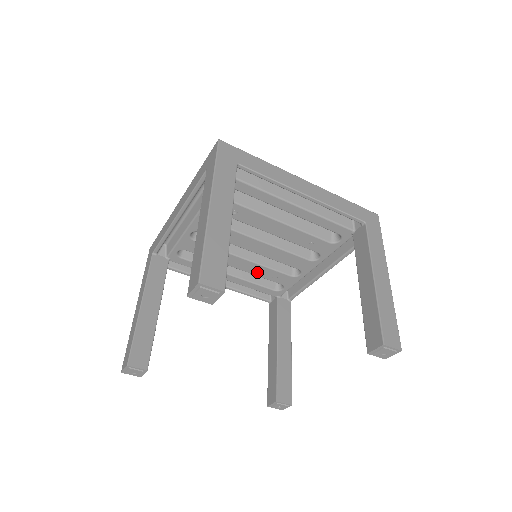
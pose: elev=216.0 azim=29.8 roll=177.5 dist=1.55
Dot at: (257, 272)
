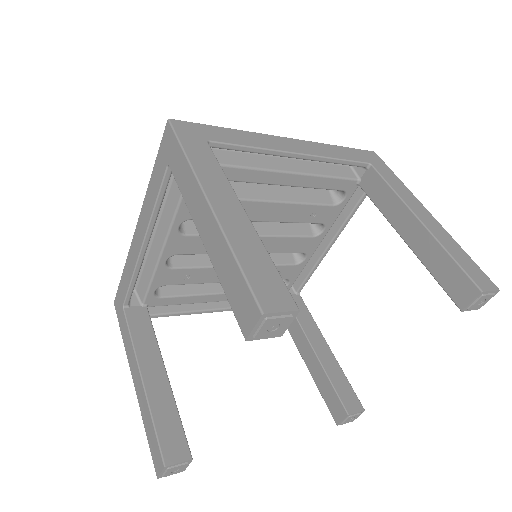
Dot at: occluded
